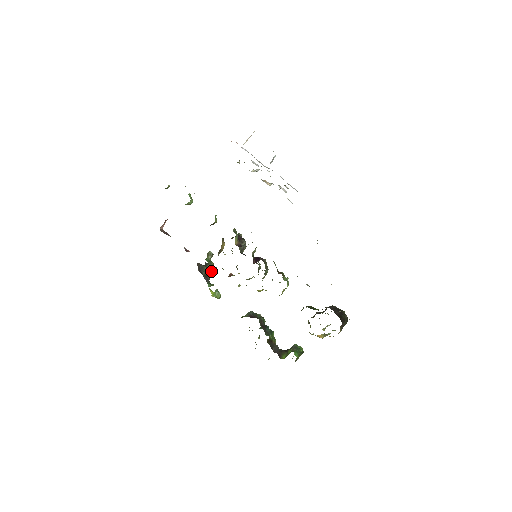
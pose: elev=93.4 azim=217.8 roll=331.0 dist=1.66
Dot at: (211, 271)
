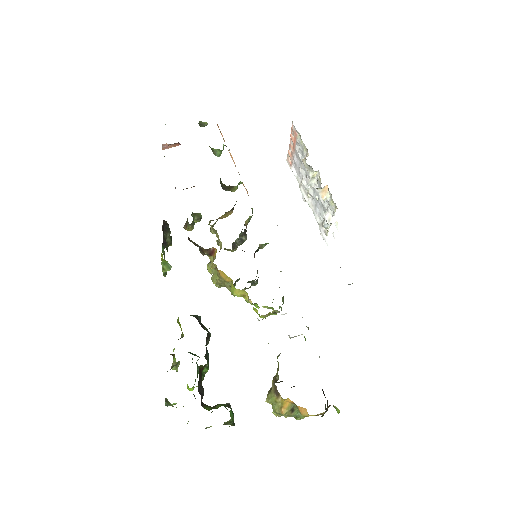
Dot at: (167, 247)
